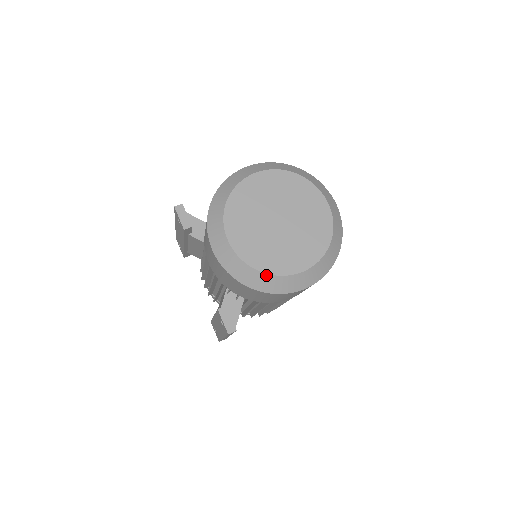
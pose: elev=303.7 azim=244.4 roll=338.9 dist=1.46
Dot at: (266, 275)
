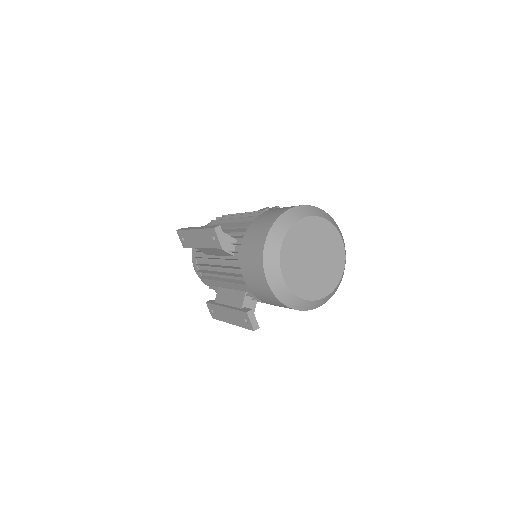
Dot at: (305, 301)
